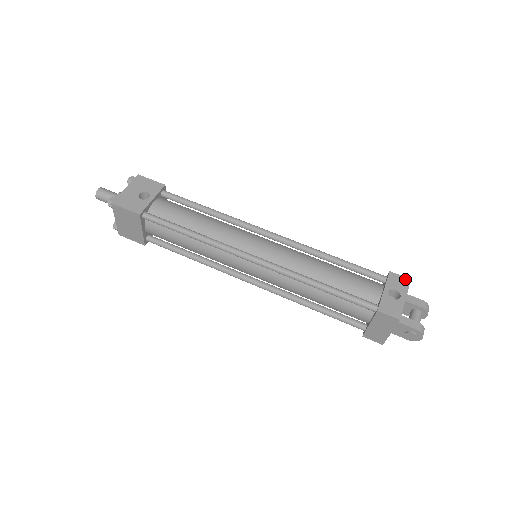
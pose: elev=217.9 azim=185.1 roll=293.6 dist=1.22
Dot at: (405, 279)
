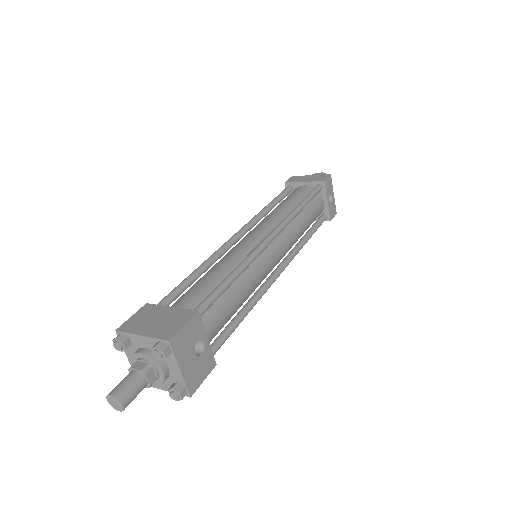
Dot at: (330, 178)
